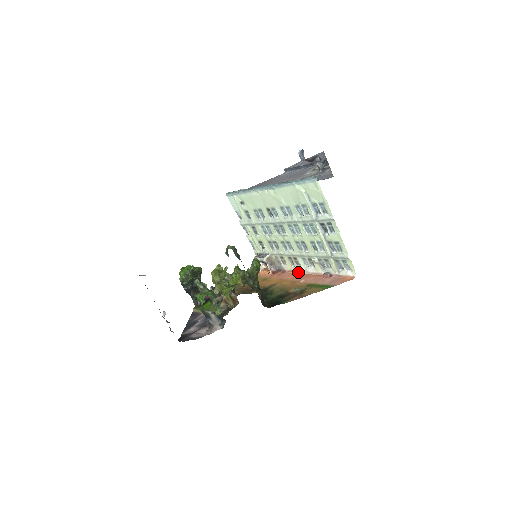
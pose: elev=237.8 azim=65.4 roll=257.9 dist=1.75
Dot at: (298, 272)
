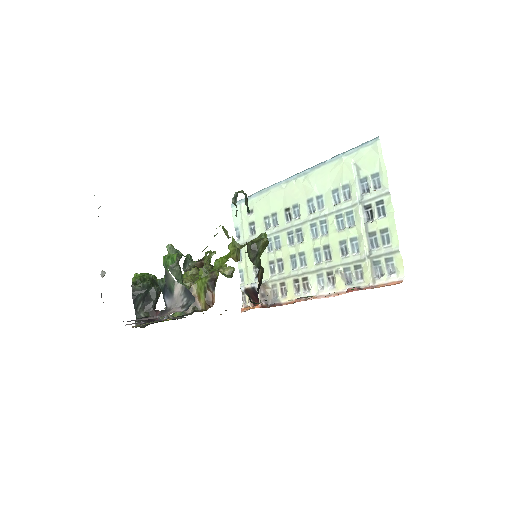
Dot at: (304, 298)
